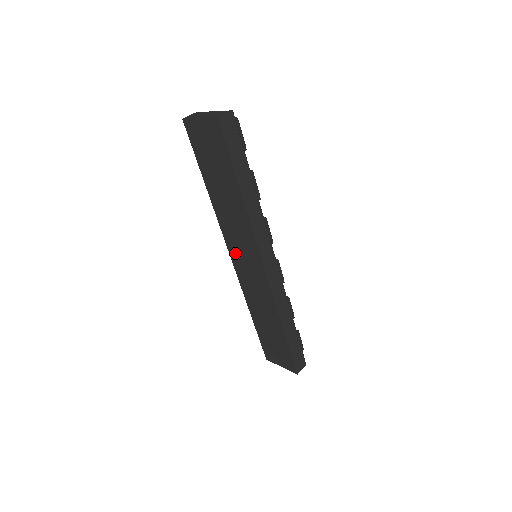
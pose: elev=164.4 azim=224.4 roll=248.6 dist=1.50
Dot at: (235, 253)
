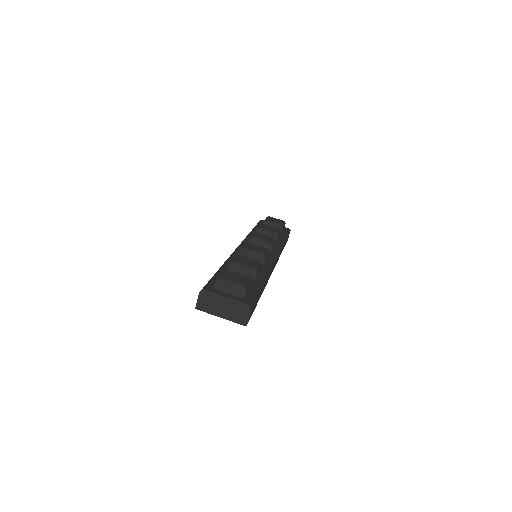
Dot at: occluded
